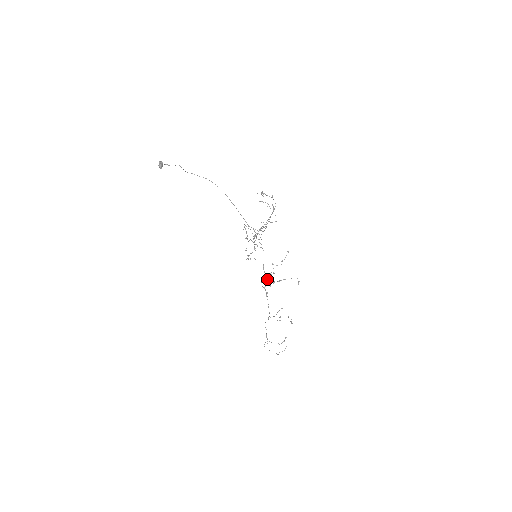
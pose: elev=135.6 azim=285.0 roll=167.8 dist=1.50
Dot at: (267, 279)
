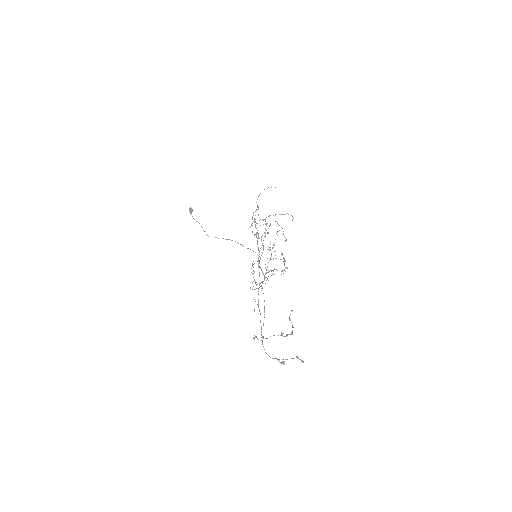
Dot at: occluded
